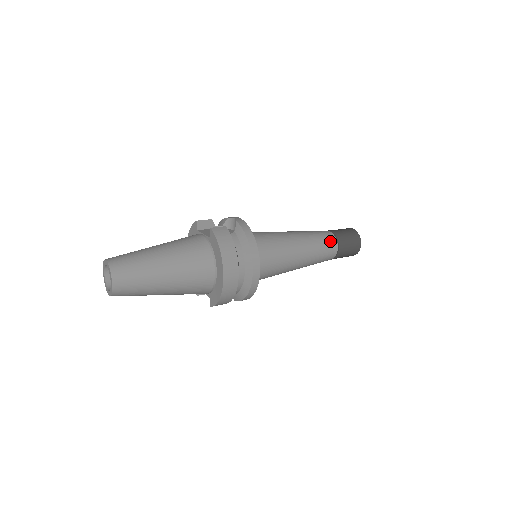
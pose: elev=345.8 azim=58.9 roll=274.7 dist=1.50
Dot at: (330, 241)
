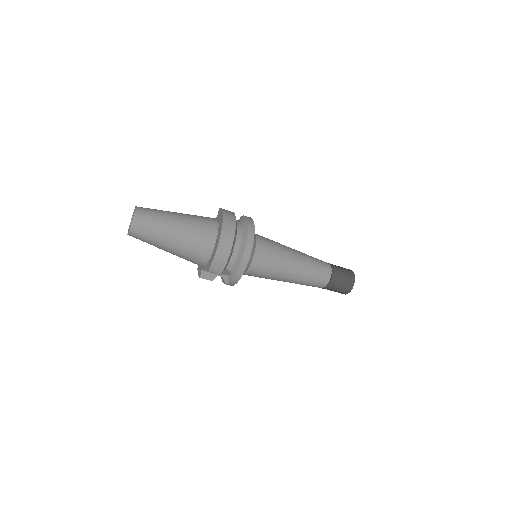
Dot at: (324, 263)
